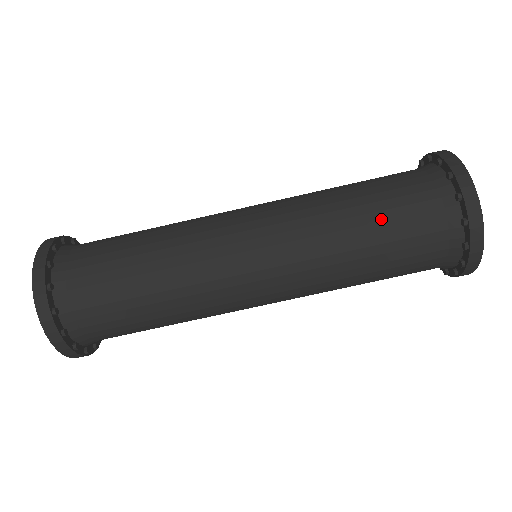
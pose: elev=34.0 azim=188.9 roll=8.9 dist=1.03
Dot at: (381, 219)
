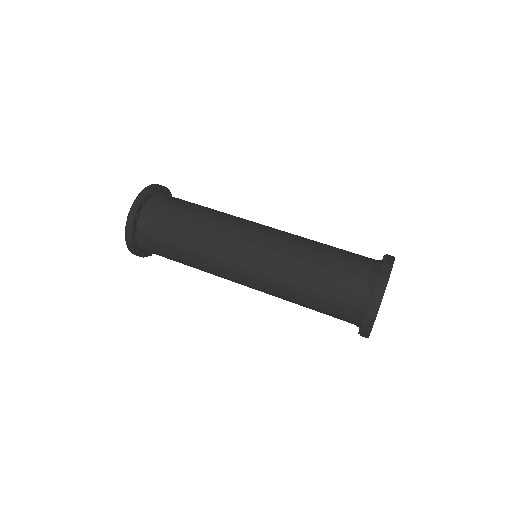
Dot at: (318, 303)
